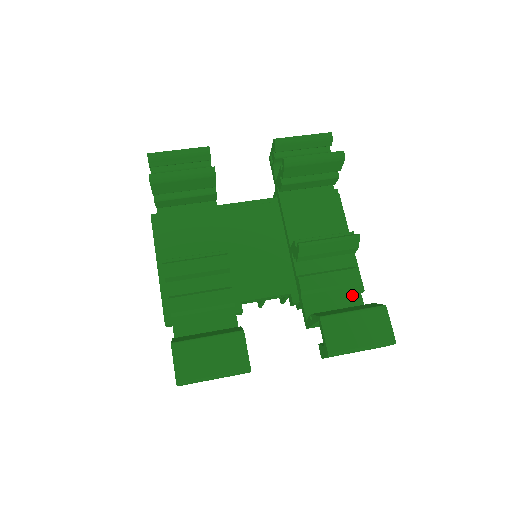
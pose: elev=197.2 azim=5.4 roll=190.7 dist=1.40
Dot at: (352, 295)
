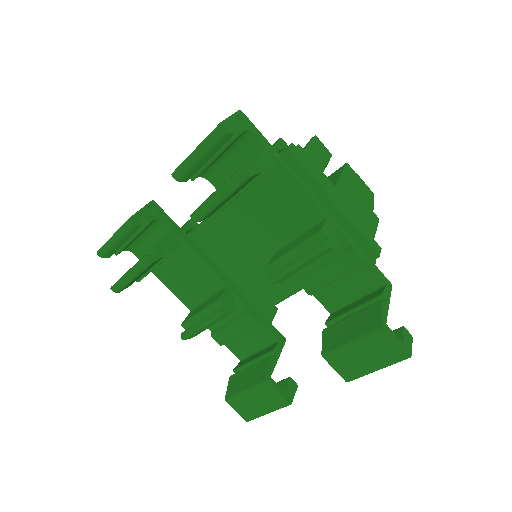
Dot at: (364, 275)
